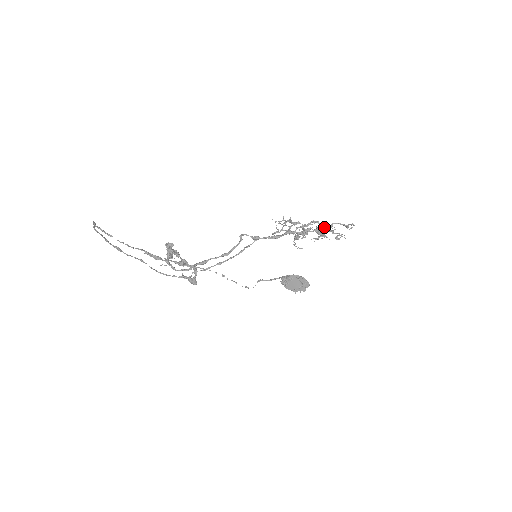
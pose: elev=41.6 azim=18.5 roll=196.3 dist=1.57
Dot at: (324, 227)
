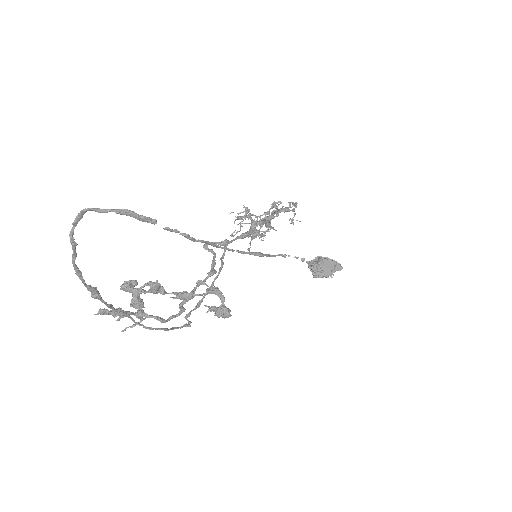
Dot at: (285, 208)
